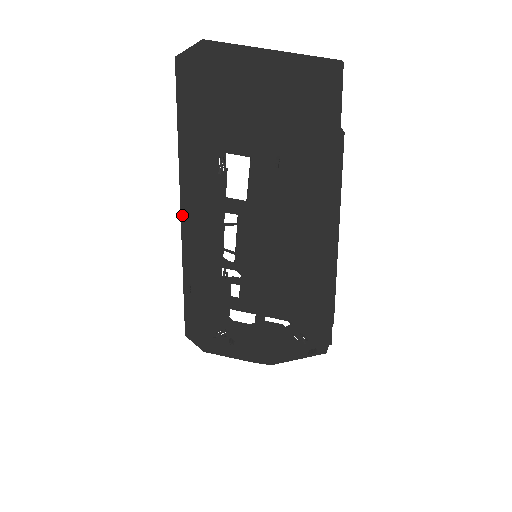
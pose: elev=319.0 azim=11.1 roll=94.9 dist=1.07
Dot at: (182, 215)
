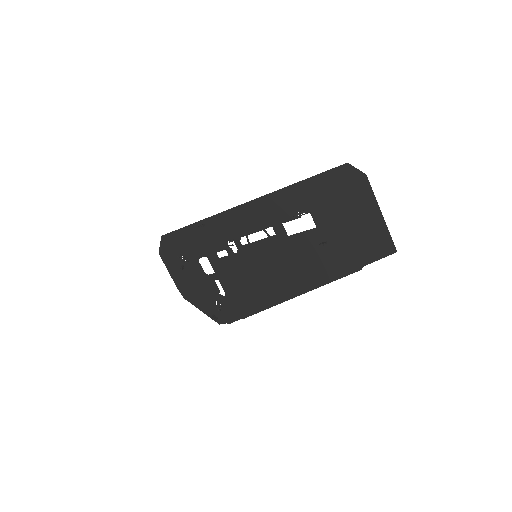
Dot at: (252, 201)
